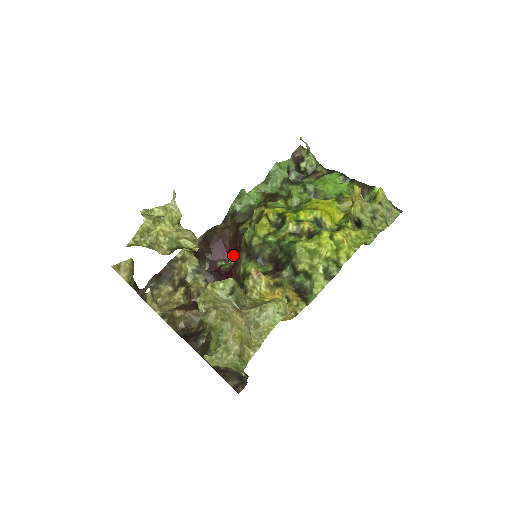
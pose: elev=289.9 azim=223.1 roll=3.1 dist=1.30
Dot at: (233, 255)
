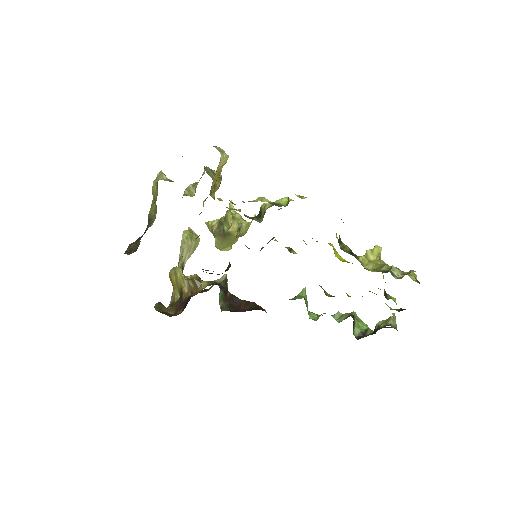
Dot at: occluded
